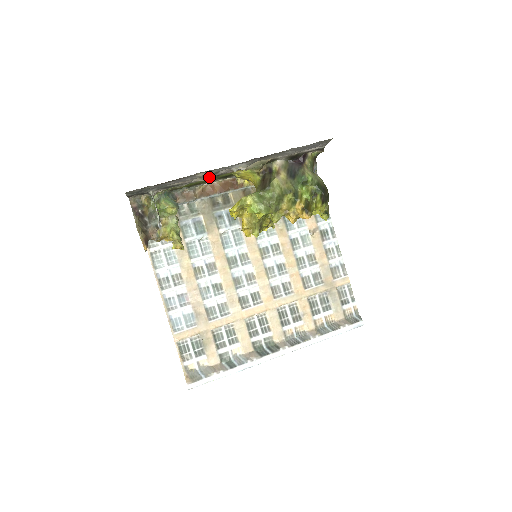
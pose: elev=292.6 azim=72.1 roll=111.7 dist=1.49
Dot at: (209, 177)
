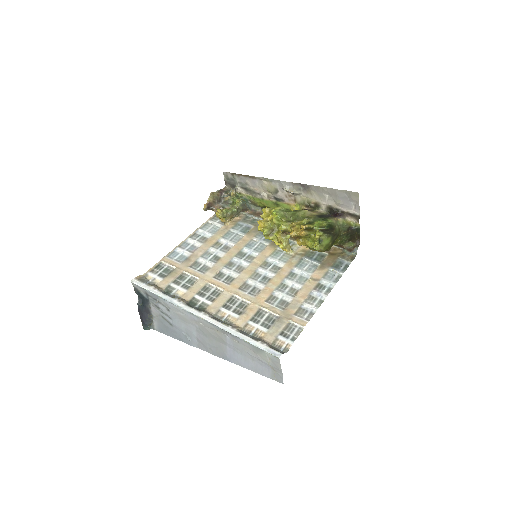
Dot at: (274, 199)
